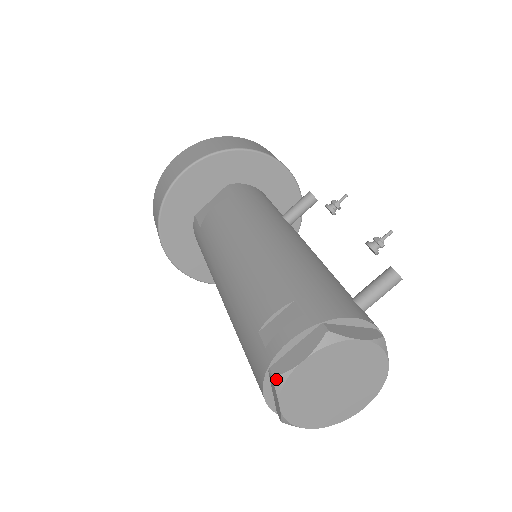
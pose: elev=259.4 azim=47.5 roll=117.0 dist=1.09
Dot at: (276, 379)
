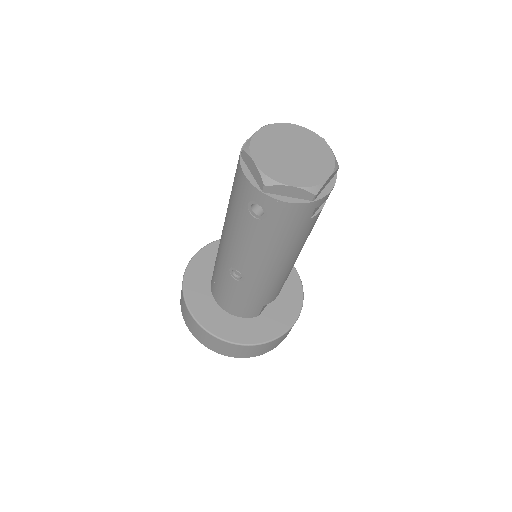
Dot at: (244, 147)
